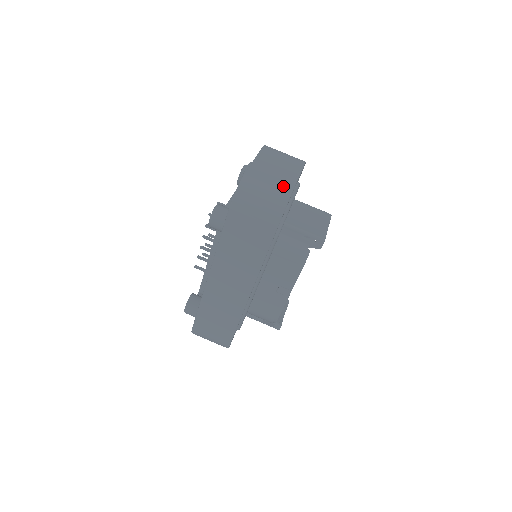
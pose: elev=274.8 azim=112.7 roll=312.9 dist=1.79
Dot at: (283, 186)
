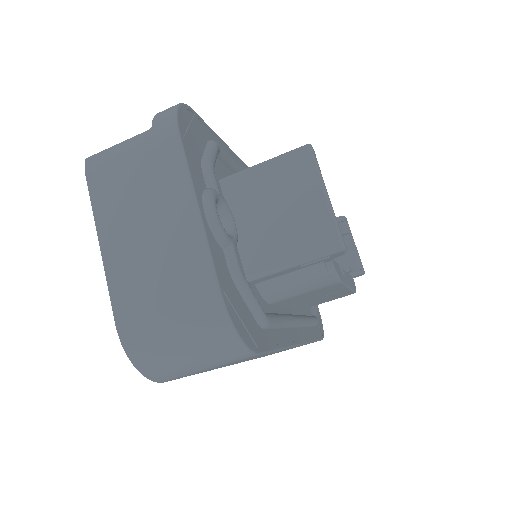
Dot at: (192, 284)
